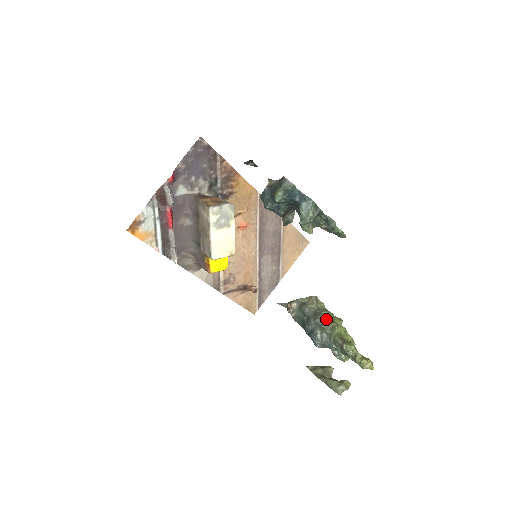
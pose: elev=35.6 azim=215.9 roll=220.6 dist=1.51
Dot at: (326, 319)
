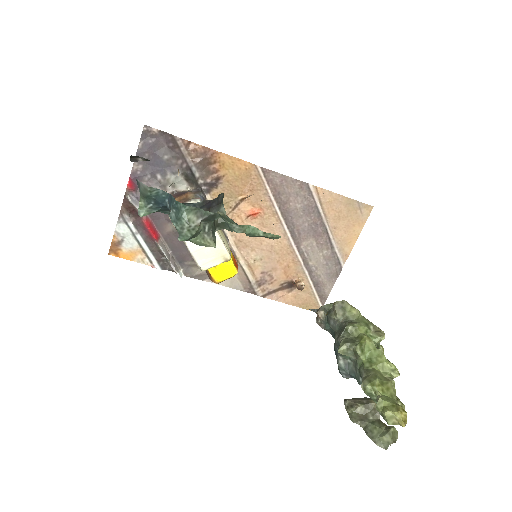
Dot at: (349, 338)
